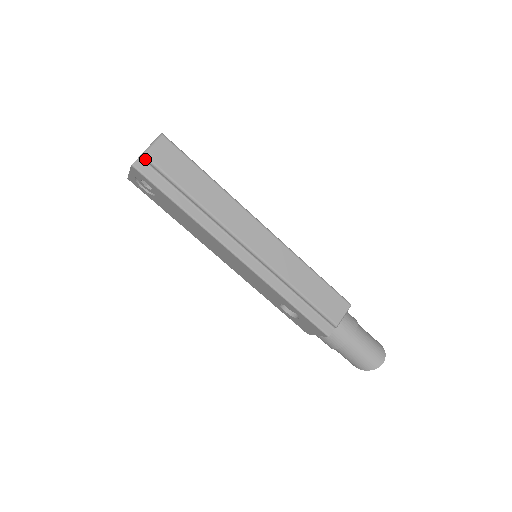
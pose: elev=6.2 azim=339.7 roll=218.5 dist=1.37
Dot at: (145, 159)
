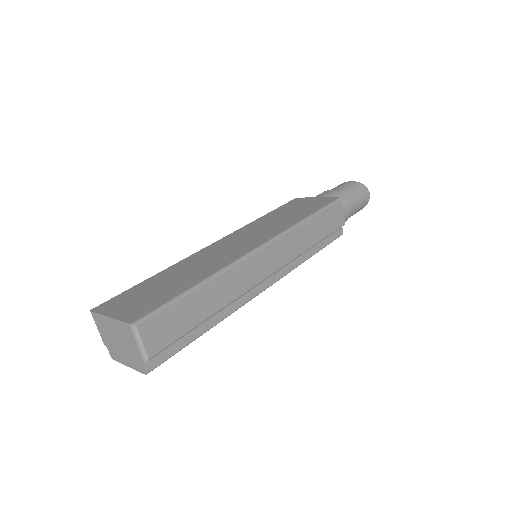
Dot at: (151, 358)
